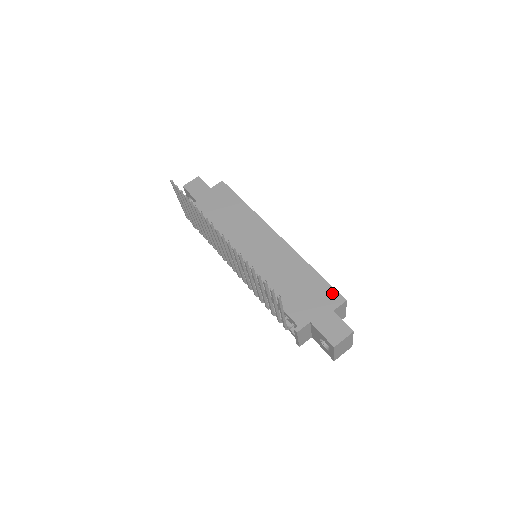
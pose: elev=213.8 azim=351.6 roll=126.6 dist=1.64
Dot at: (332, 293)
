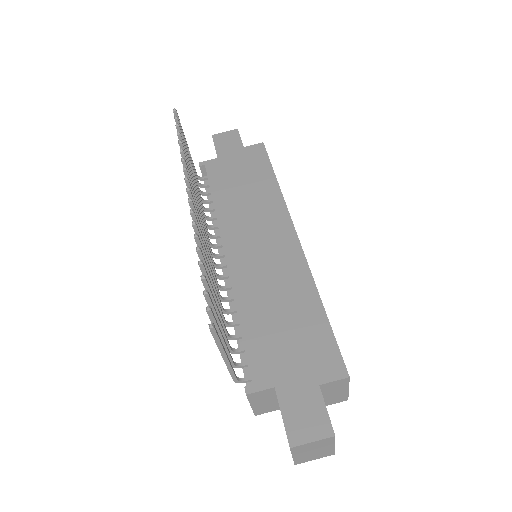
Dot at: (332, 355)
